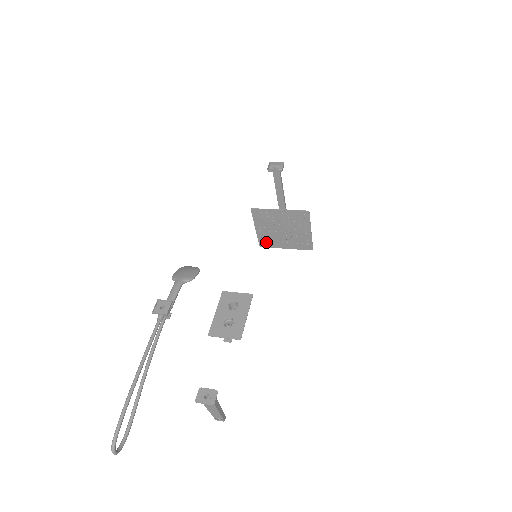
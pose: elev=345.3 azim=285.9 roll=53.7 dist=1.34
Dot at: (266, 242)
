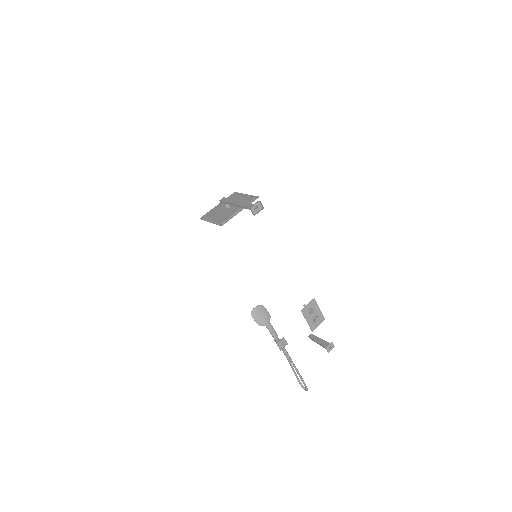
Dot at: (208, 216)
